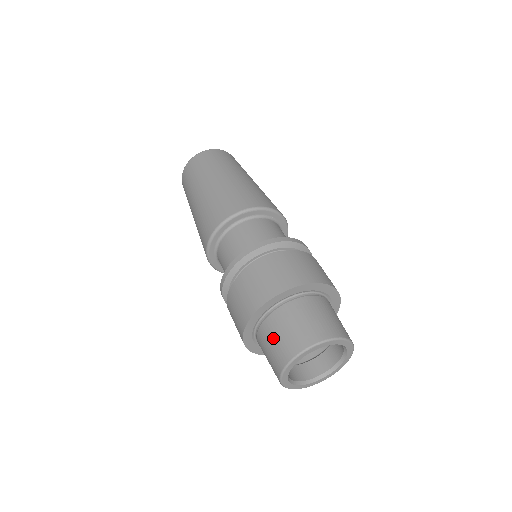
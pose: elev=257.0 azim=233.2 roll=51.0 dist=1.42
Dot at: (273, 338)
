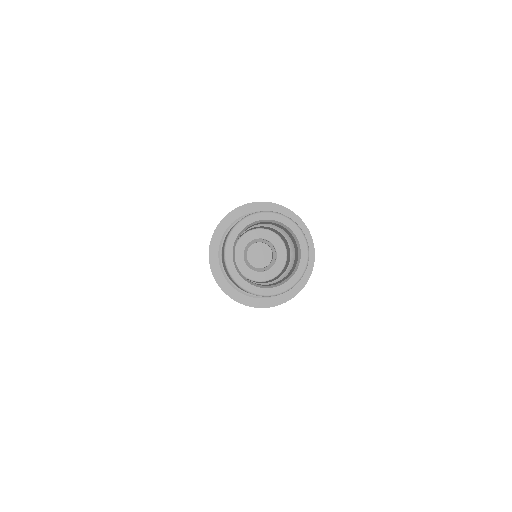
Dot at: occluded
